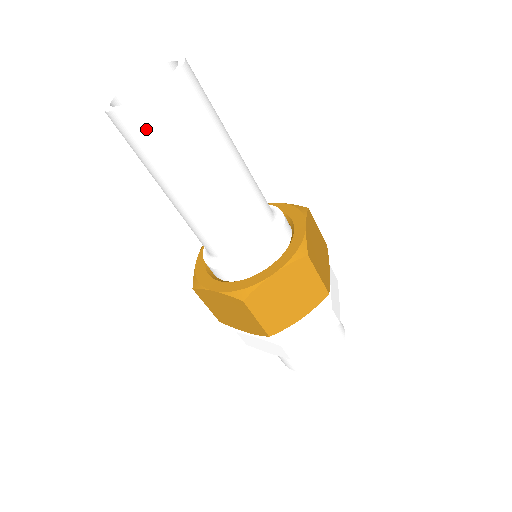
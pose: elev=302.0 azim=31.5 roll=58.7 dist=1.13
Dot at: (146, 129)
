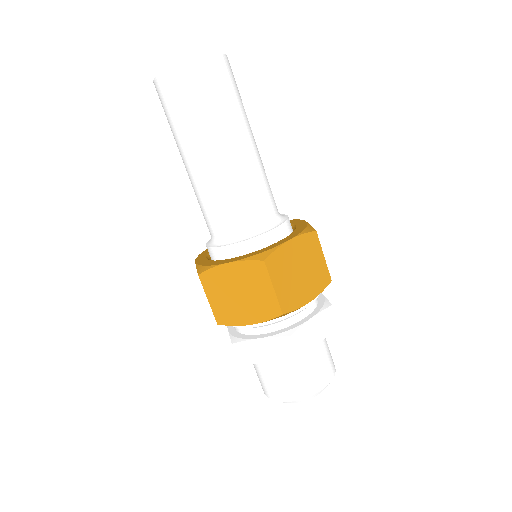
Dot at: (198, 85)
